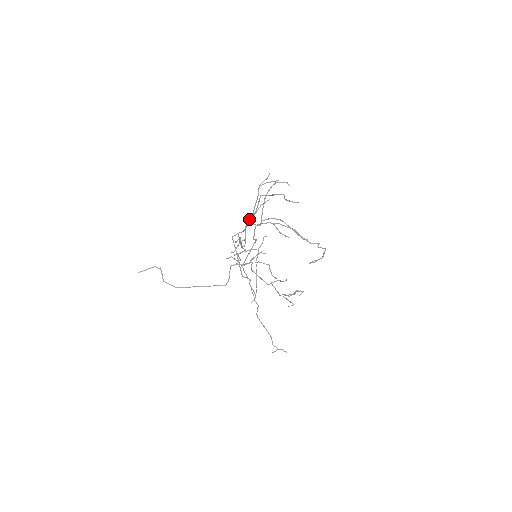
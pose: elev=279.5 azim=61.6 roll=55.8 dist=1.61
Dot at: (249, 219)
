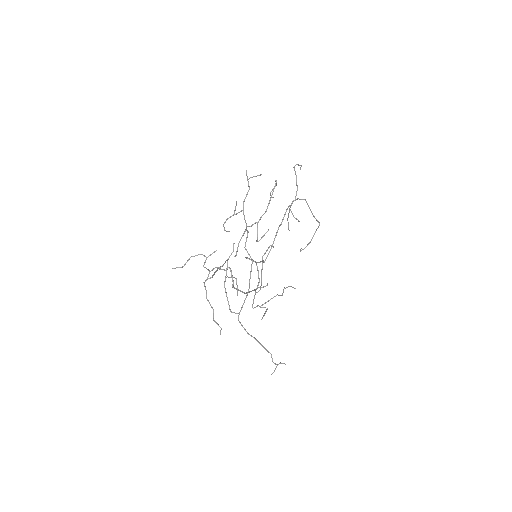
Dot at: (224, 223)
